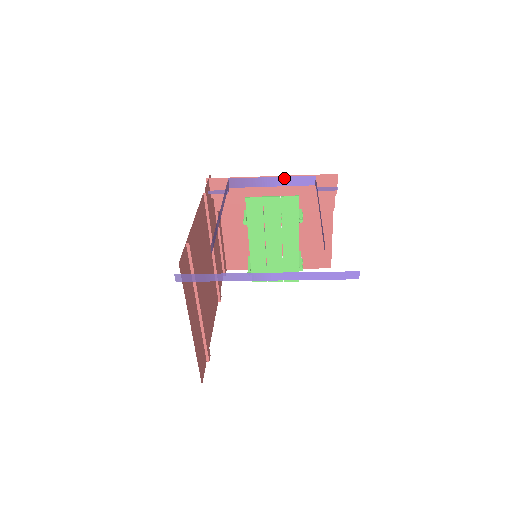
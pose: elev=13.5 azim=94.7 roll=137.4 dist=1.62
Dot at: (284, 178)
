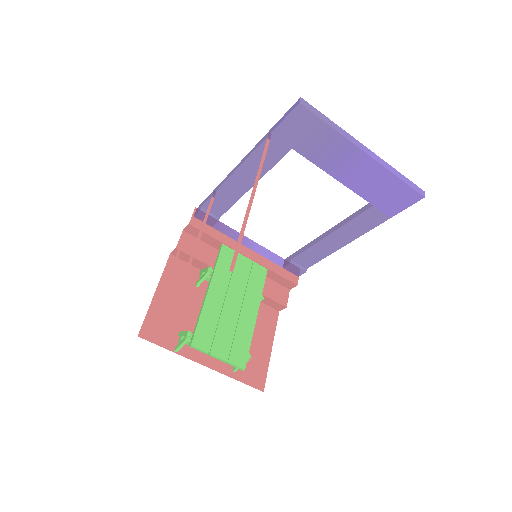
Dot at: (260, 247)
